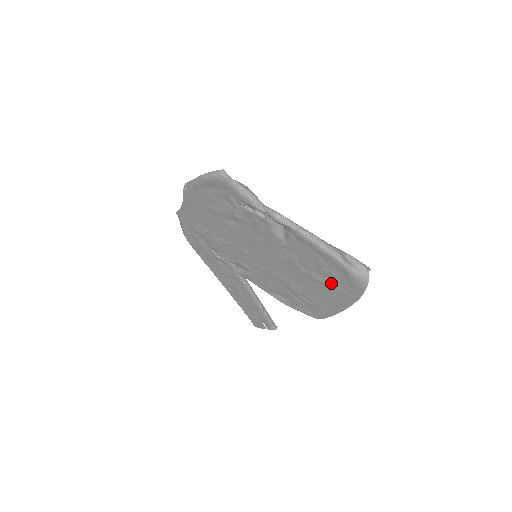
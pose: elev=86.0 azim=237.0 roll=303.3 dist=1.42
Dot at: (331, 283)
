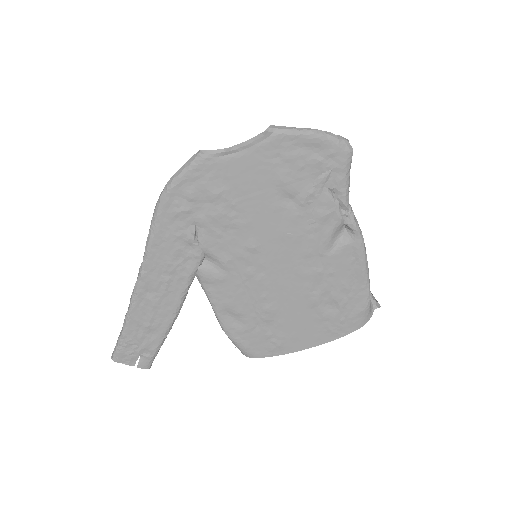
Dot at: (329, 313)
